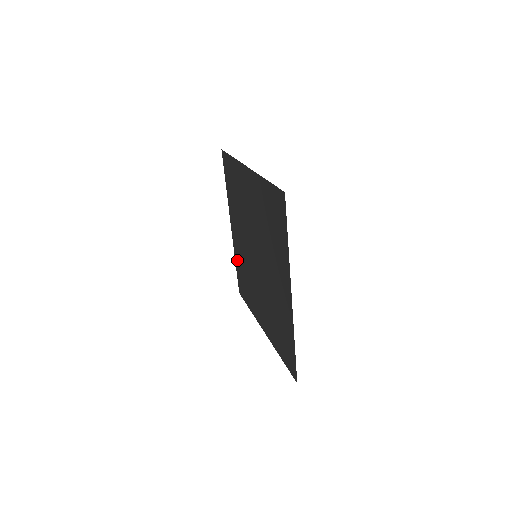
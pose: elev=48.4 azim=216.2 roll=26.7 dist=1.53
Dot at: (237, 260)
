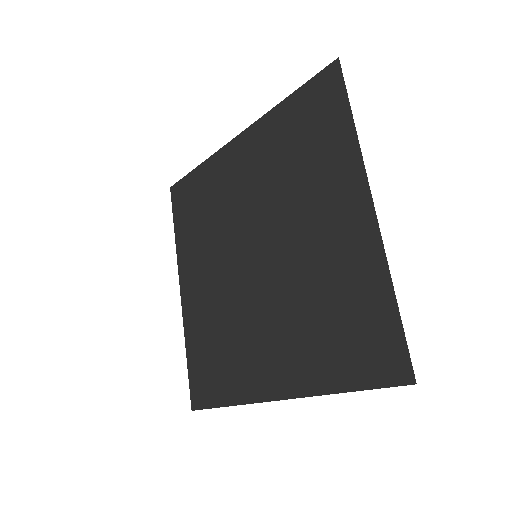
Dot at: (207, 173)
